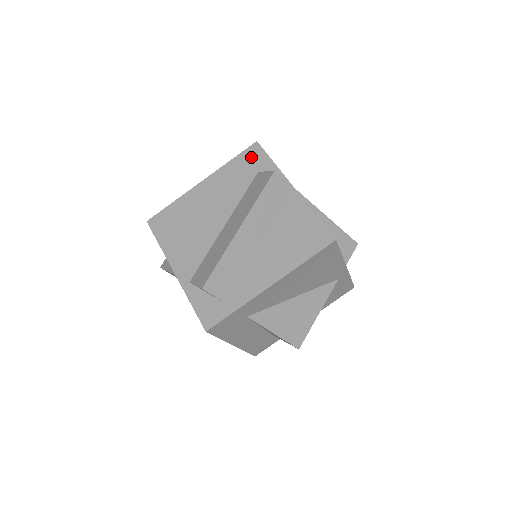
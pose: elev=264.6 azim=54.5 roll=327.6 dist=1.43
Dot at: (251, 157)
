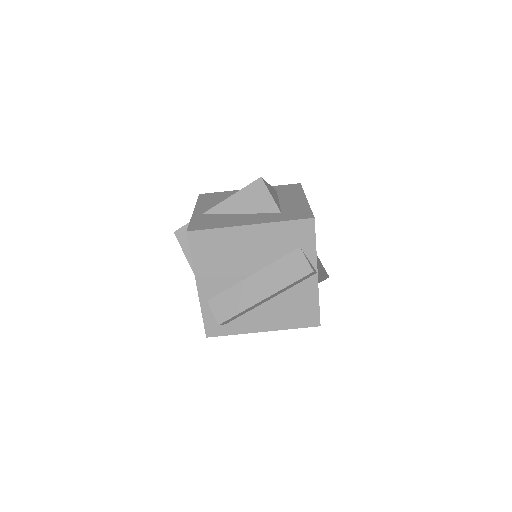
Dot at: (302, 230)
